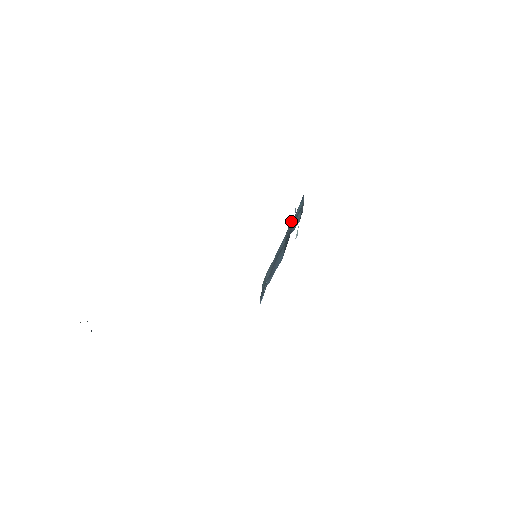
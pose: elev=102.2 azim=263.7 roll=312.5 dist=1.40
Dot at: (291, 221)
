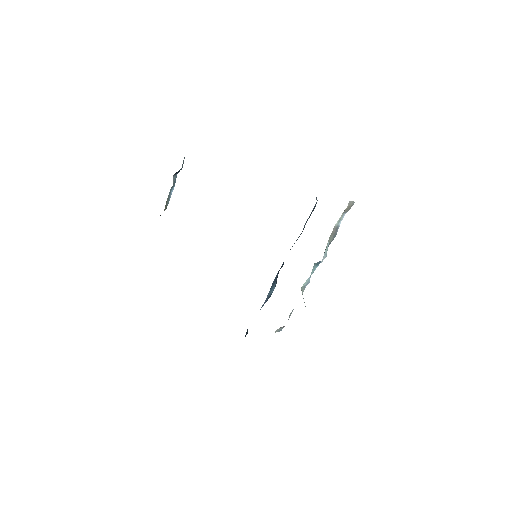
Dot at: occluded
